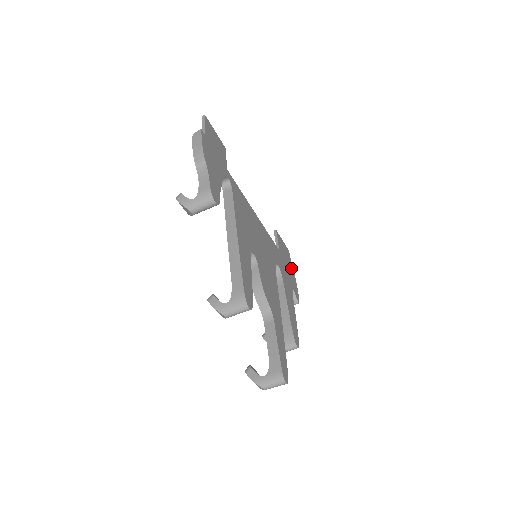
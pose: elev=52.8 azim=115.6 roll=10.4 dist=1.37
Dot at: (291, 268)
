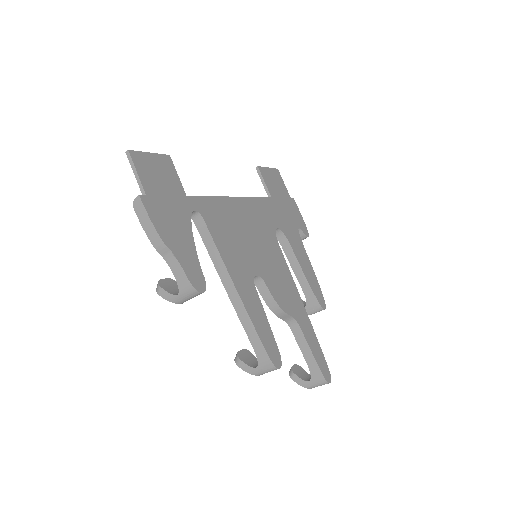
Dot at: (288, 195)
